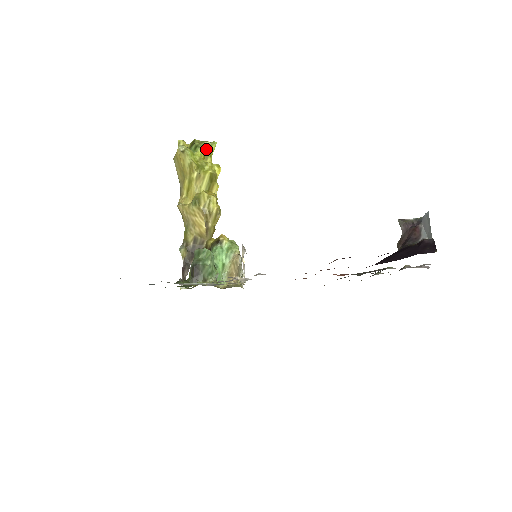
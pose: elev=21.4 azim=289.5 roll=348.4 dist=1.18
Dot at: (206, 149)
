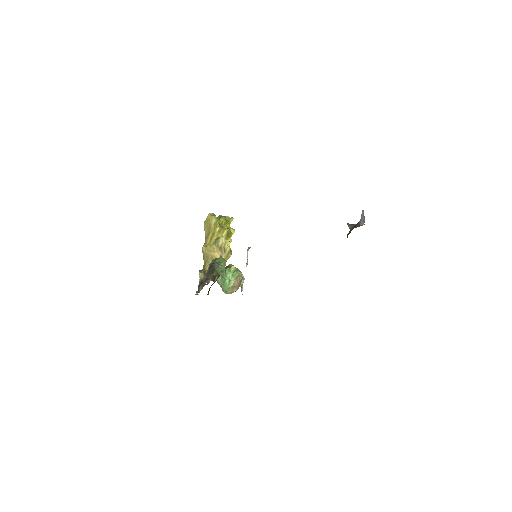
Dot at: (227, 219)
